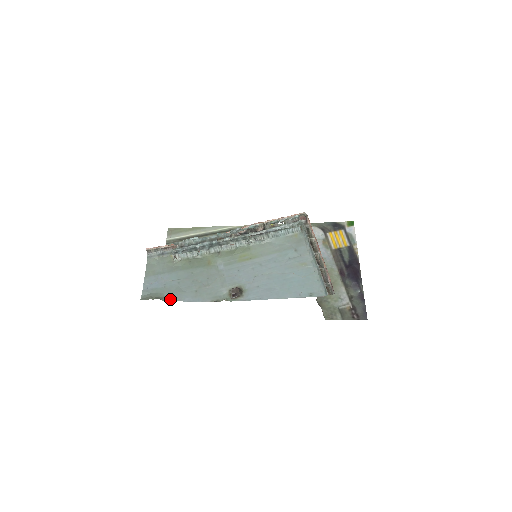
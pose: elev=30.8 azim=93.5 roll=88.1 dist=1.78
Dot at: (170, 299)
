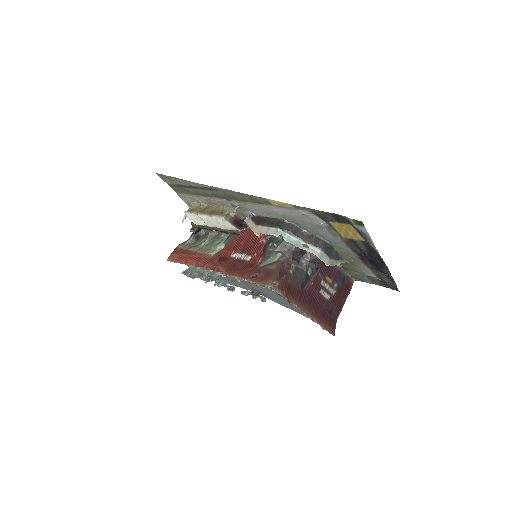
Dot at: occluded
